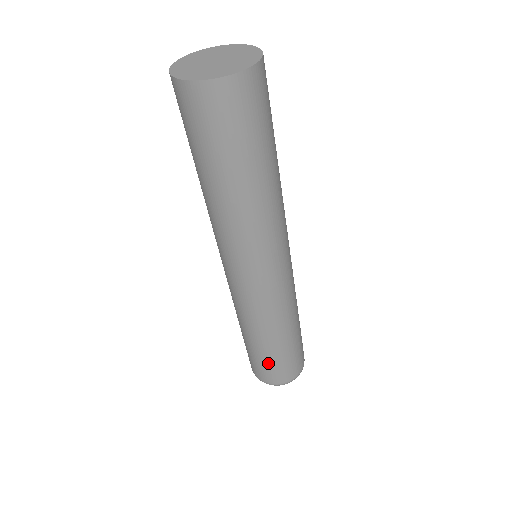
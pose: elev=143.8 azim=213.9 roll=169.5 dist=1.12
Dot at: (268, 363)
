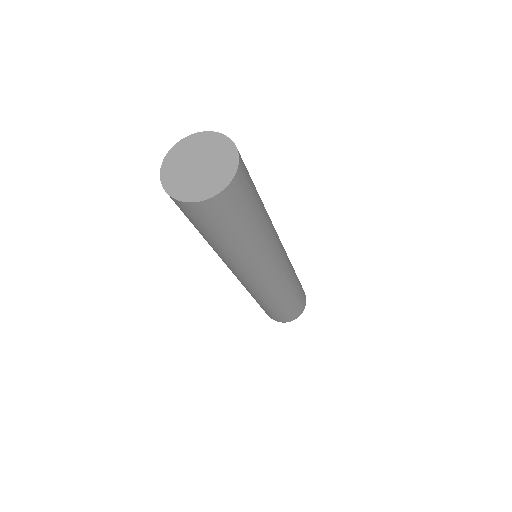
Dot at: (290, 311)
